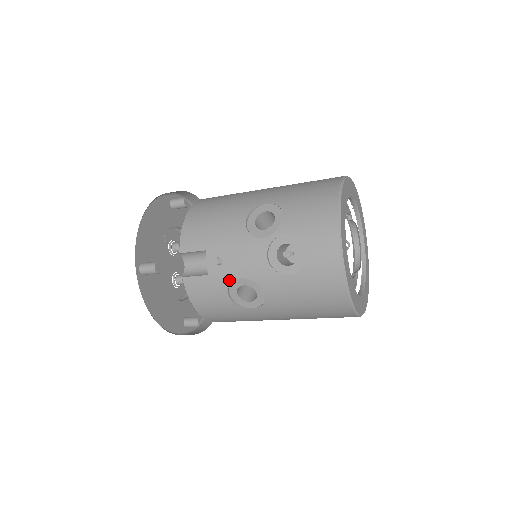
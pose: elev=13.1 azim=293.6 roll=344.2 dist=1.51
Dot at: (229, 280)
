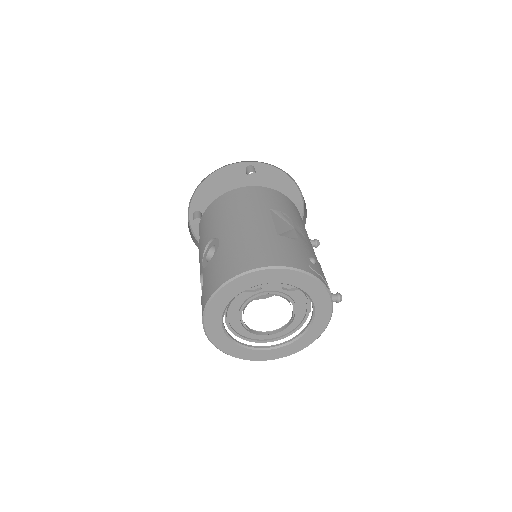
Dot at: occluded
